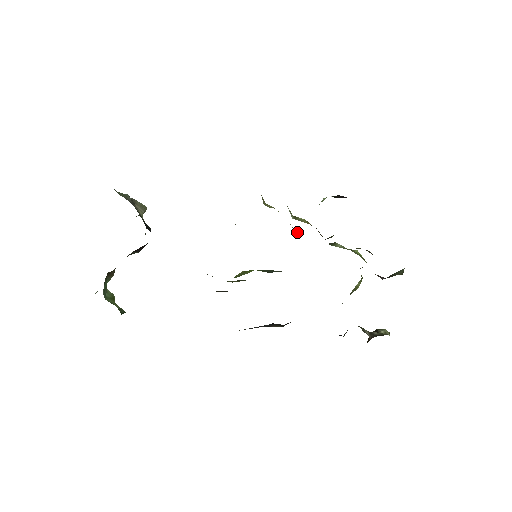
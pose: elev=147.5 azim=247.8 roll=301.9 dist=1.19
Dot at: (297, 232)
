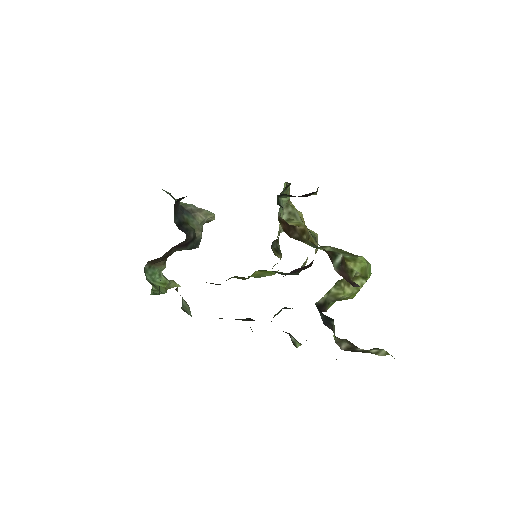
Dot at: occluded
